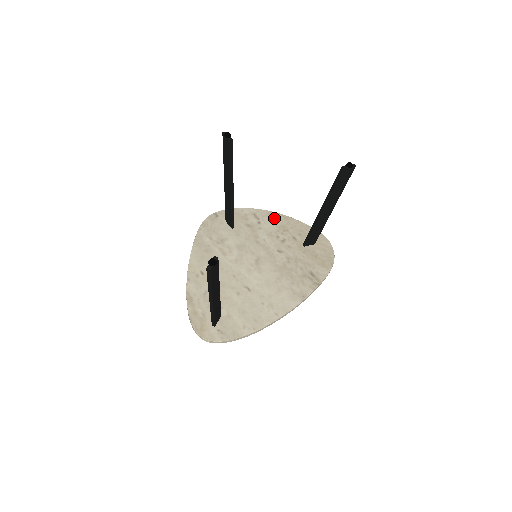
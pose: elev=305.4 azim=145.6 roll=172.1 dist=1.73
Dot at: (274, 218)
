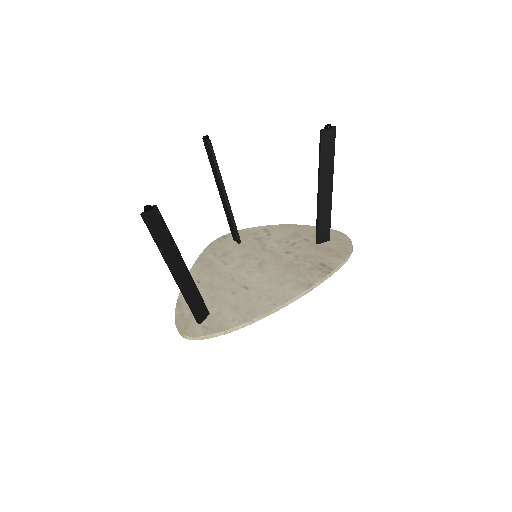
Dot at: (286, 229)
